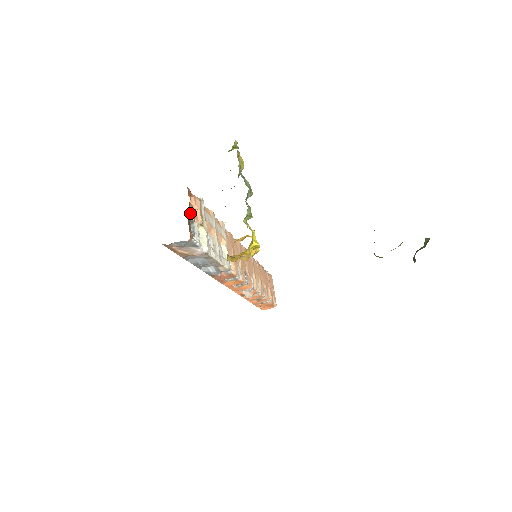
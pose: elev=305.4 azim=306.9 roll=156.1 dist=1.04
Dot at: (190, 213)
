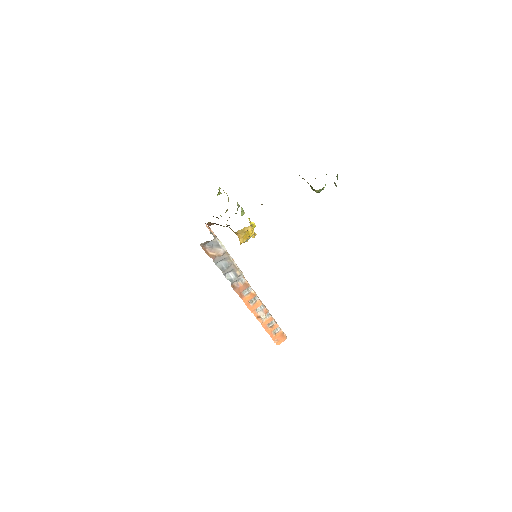
Dot at: (209, 228)
